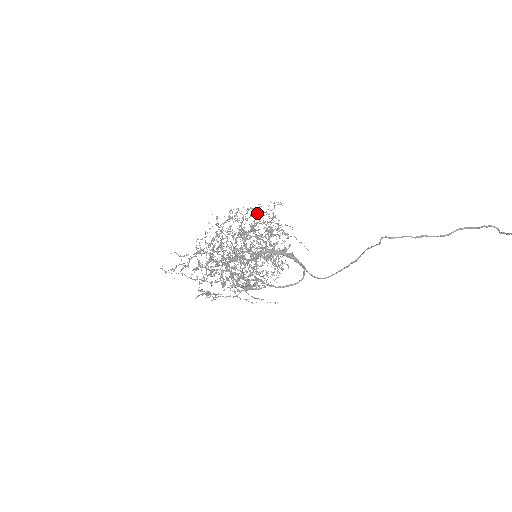
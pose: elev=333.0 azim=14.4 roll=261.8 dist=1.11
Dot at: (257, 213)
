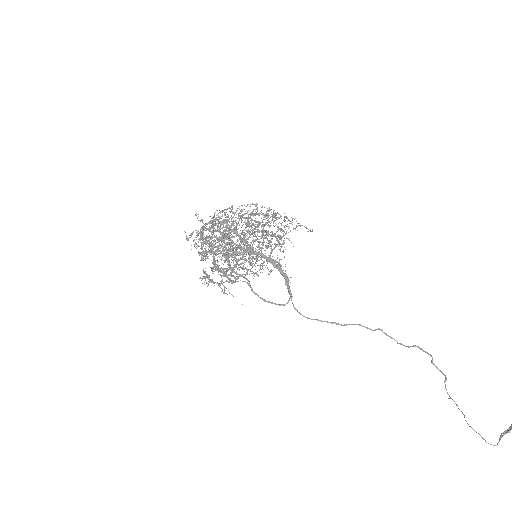
Dot at: occluded
